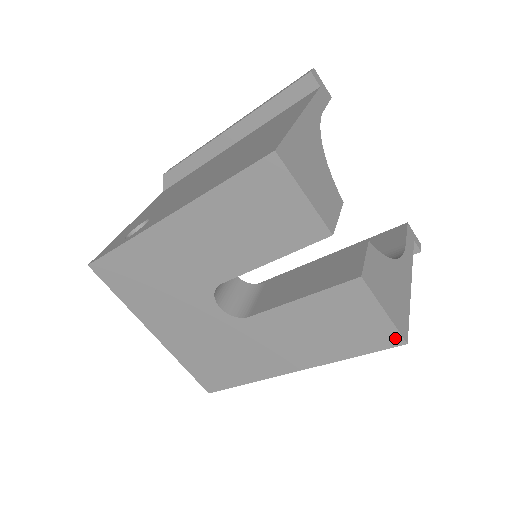
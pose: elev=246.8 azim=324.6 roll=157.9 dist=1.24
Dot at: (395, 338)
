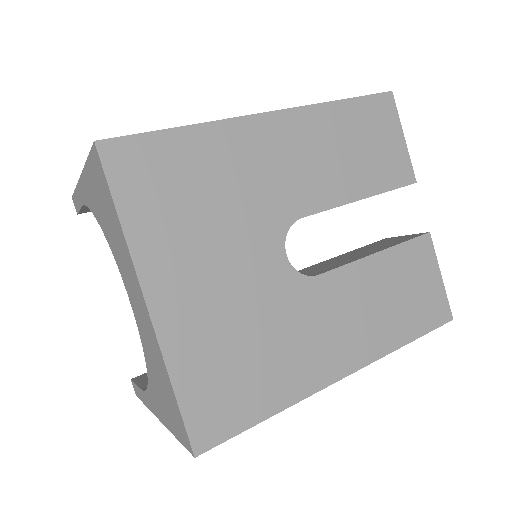
Dot at: (445, 311)
